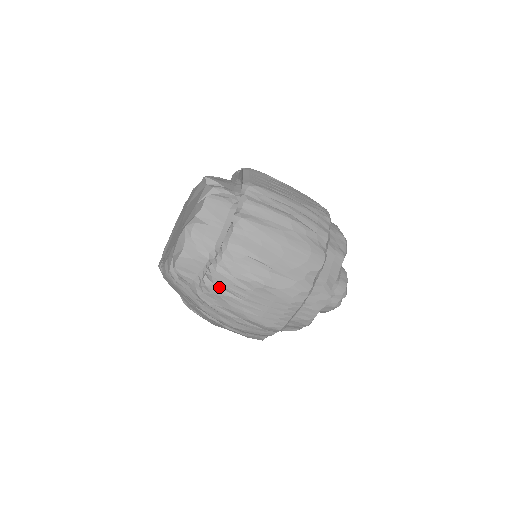
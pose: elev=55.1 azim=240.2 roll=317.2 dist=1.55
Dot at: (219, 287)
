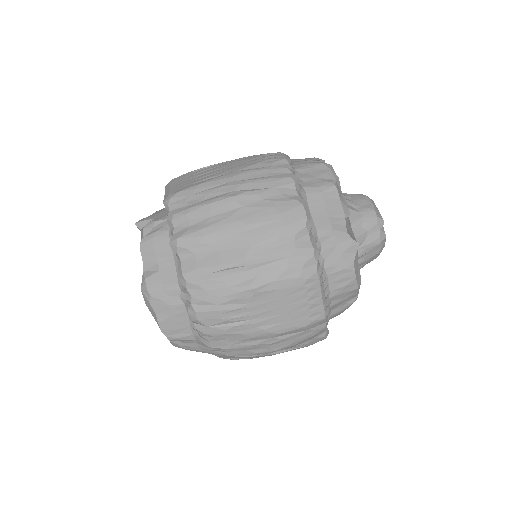
Dot at: (215, 325)
